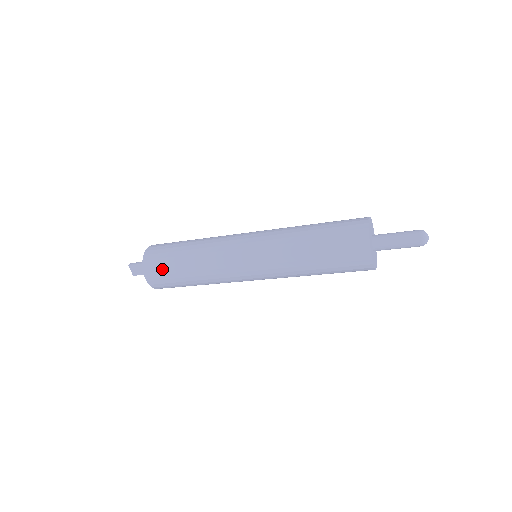
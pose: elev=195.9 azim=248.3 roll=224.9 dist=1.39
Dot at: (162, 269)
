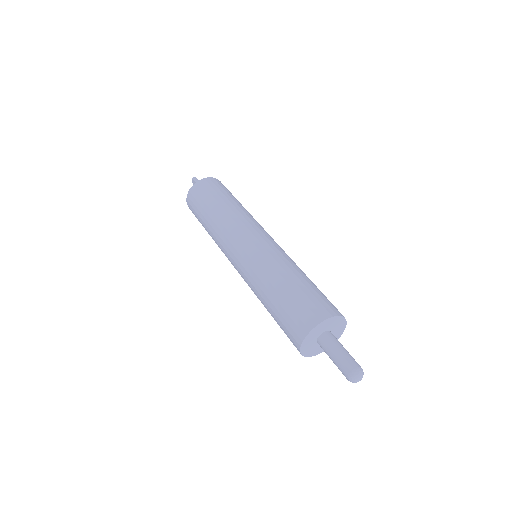
Dot at: (195, 206)
